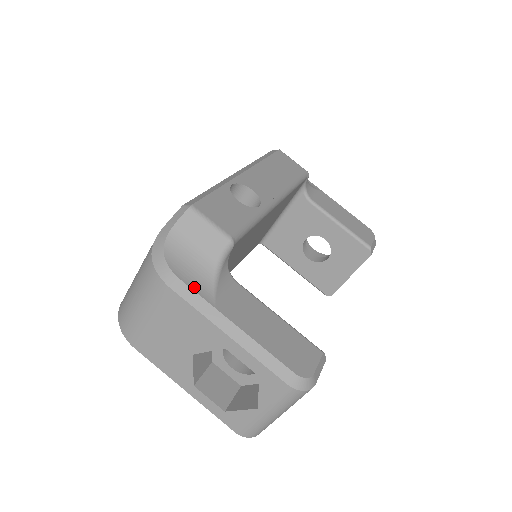
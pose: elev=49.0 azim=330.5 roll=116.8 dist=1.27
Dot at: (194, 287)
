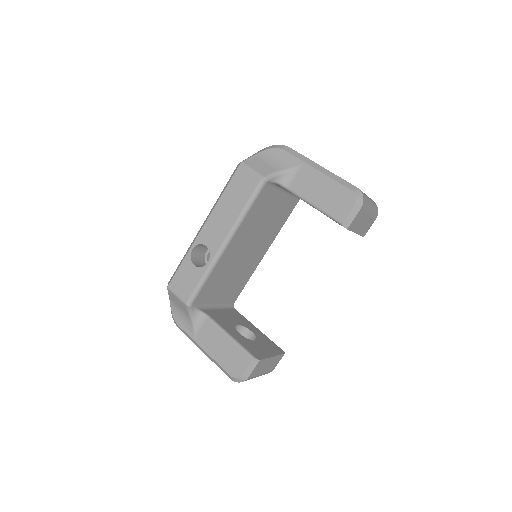
Dot at: (185, 329)
